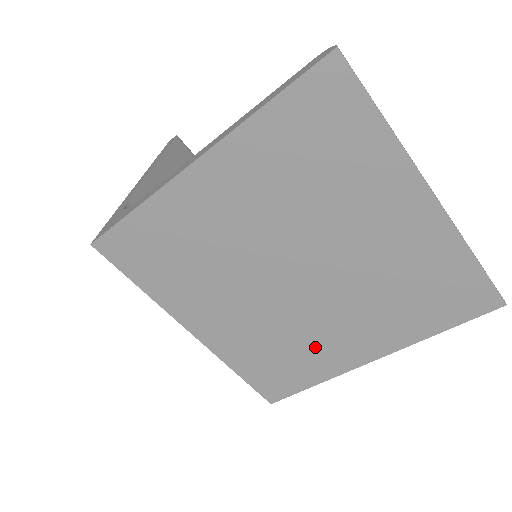
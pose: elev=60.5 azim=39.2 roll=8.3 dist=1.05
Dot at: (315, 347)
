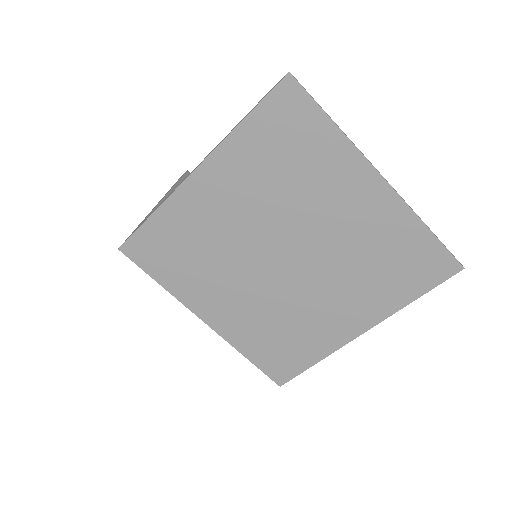
Dot at: (310, 325)
